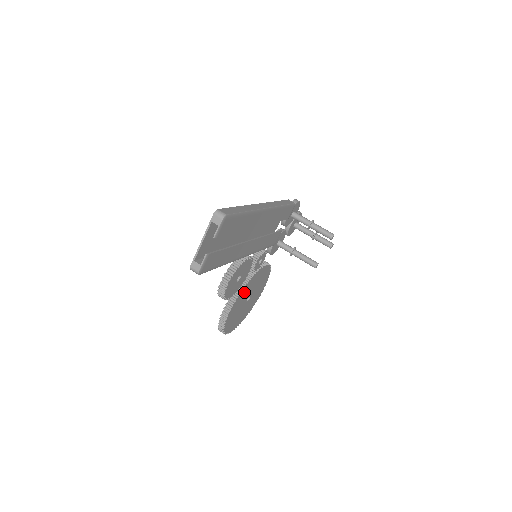
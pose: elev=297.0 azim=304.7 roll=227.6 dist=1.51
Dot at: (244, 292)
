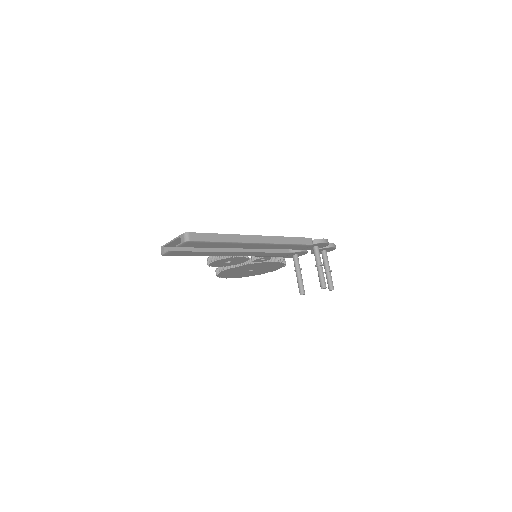
Dot at: (242, 267)
